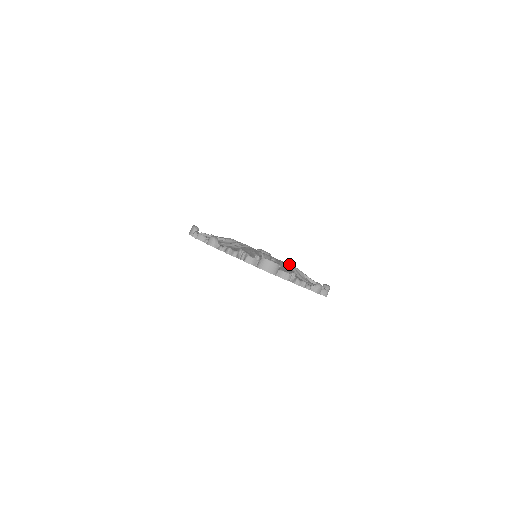
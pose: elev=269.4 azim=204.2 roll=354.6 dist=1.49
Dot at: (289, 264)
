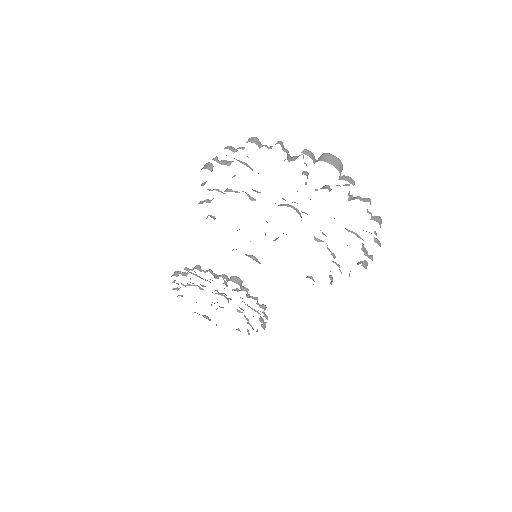
Dot at: occluded
